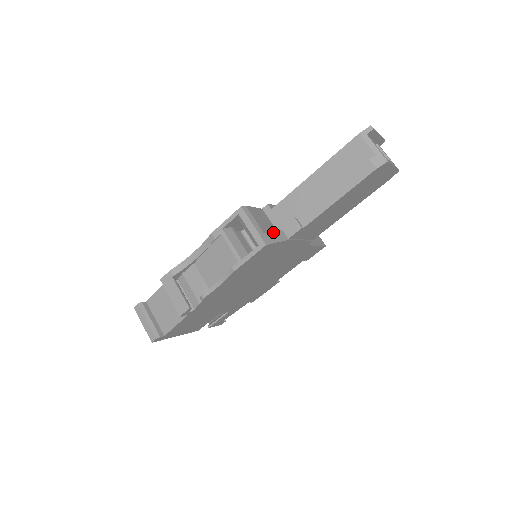
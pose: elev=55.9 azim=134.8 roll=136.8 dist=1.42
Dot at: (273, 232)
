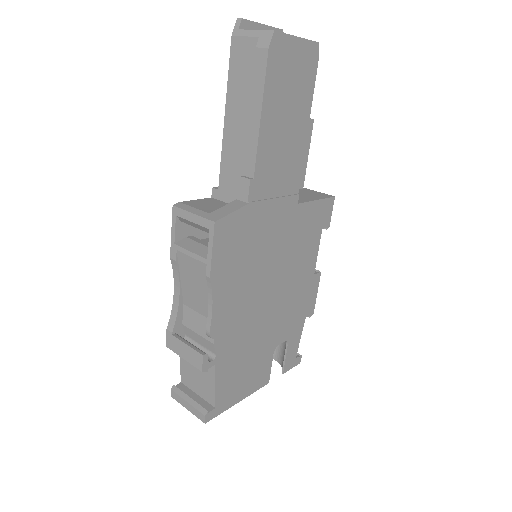
Dot at: (223, 207)
